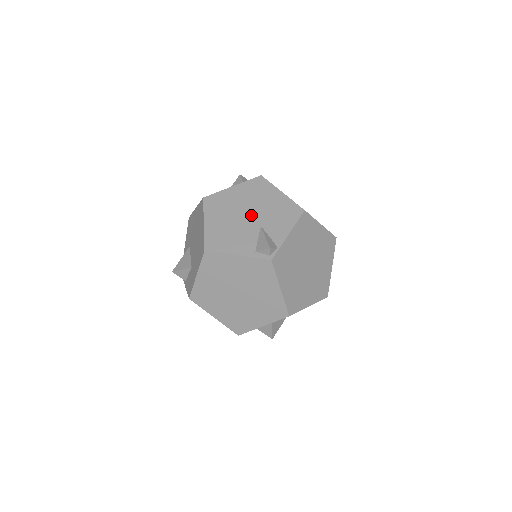
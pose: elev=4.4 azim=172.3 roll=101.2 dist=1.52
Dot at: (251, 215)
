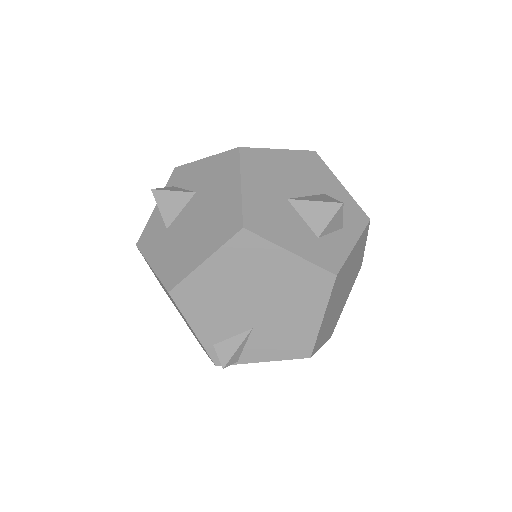
Dot at: (260, 308)
